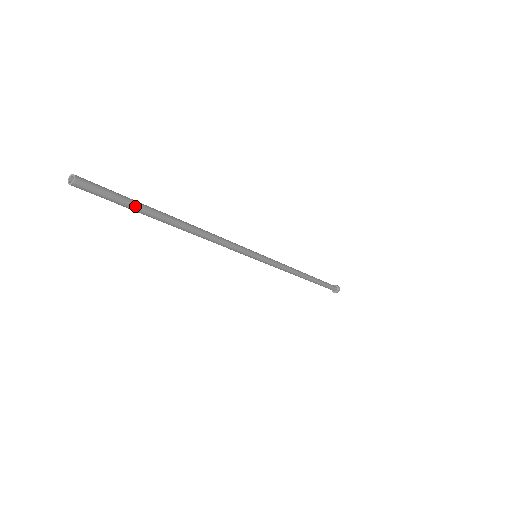
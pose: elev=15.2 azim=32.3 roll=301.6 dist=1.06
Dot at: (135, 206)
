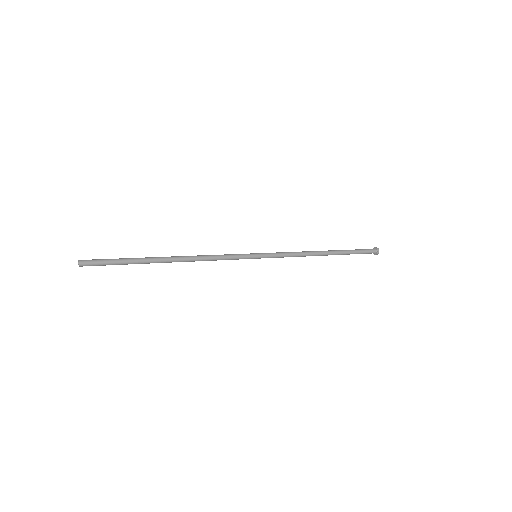
Dot at: (127, 264)
